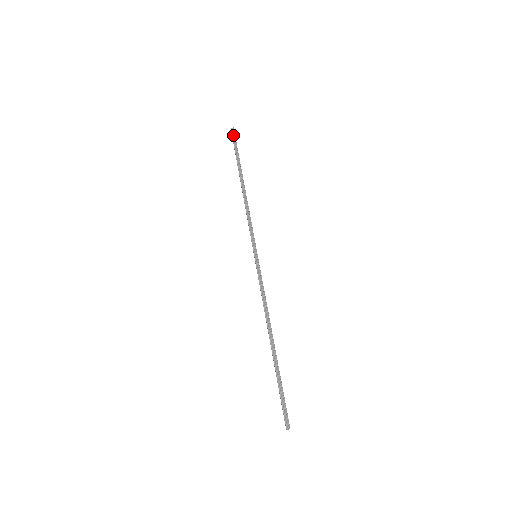
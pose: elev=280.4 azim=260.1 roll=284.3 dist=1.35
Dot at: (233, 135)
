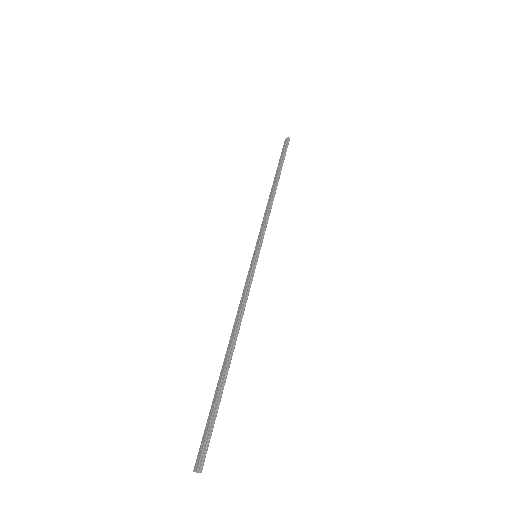
Dot at: (287, 144)
